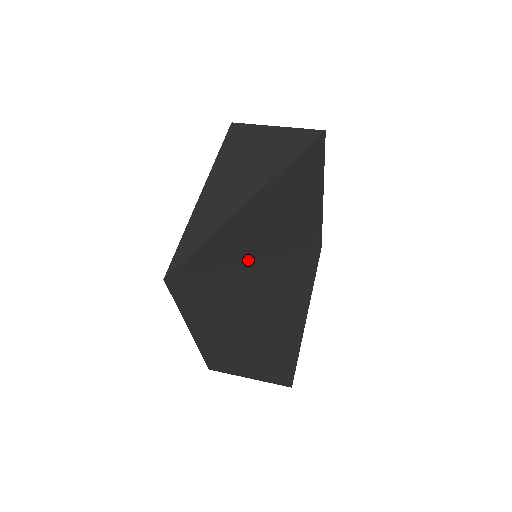
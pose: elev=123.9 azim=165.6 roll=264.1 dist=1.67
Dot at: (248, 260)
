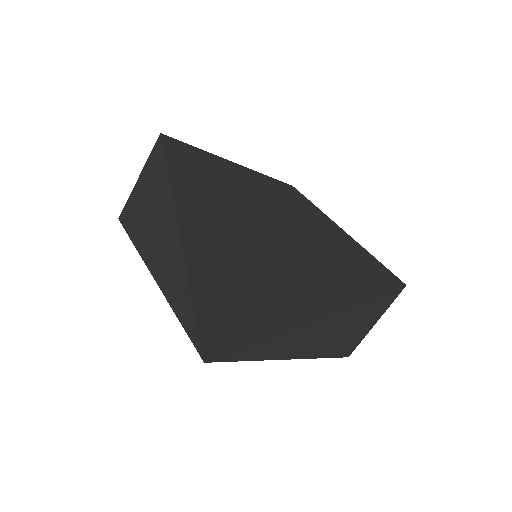
Dot at: (249, 267)
